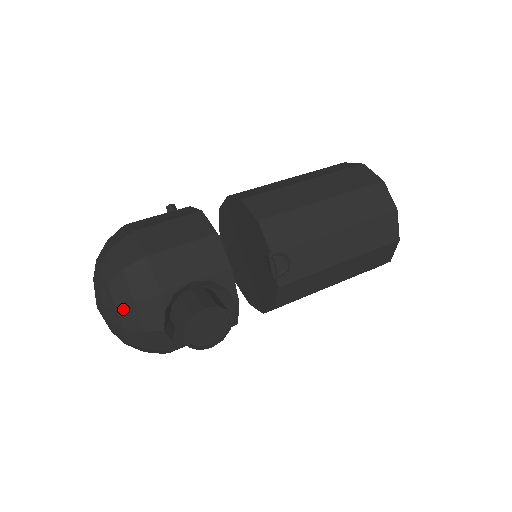
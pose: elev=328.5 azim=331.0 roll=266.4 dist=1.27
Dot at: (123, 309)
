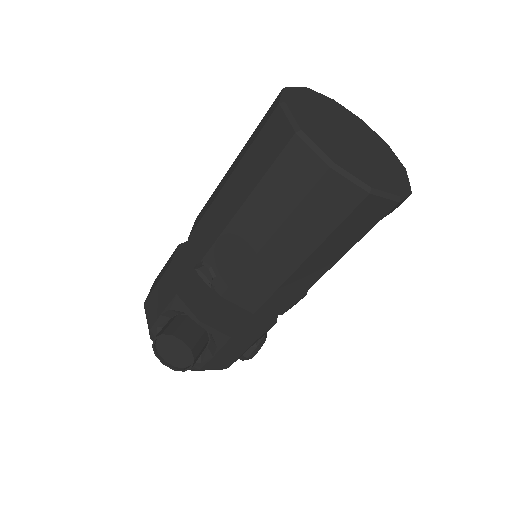
Dot at: occluded
